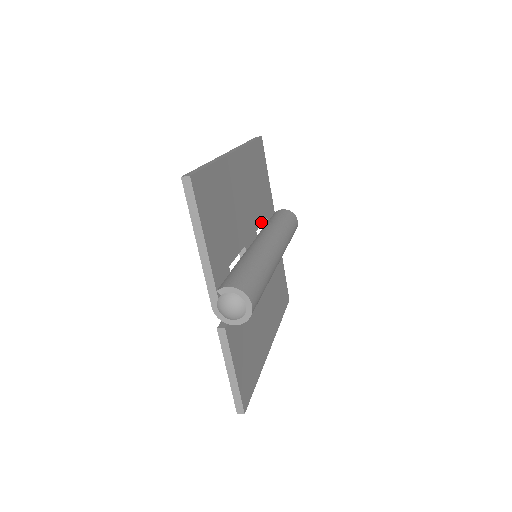
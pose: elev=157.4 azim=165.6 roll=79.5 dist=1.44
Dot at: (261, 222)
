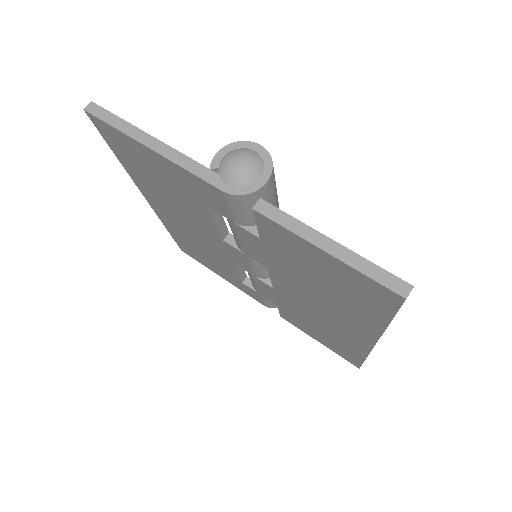
Dot at: occluded
